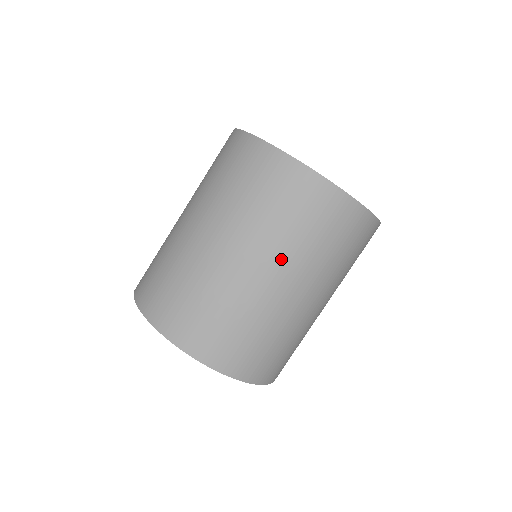
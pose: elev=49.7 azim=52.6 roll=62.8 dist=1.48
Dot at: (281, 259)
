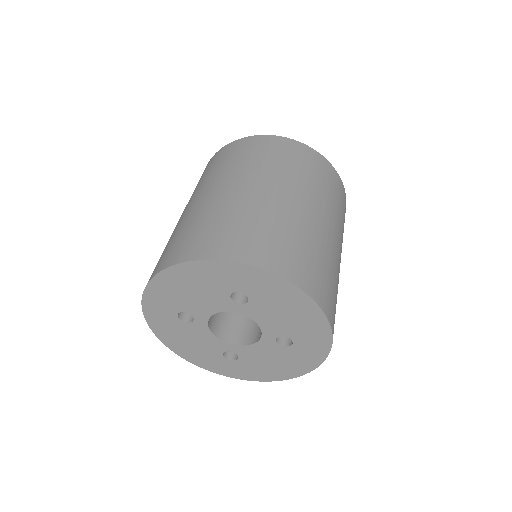
Dot at: (254, 176)
